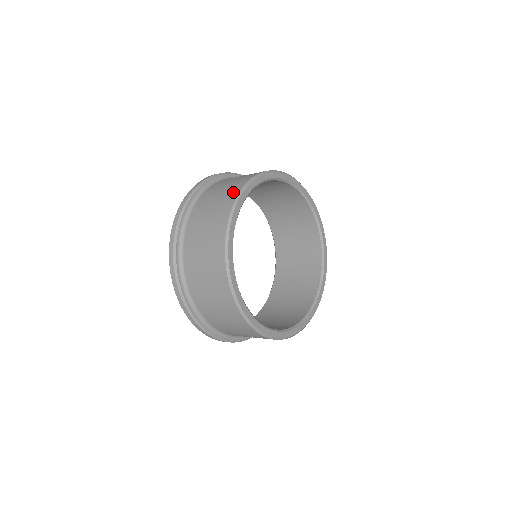
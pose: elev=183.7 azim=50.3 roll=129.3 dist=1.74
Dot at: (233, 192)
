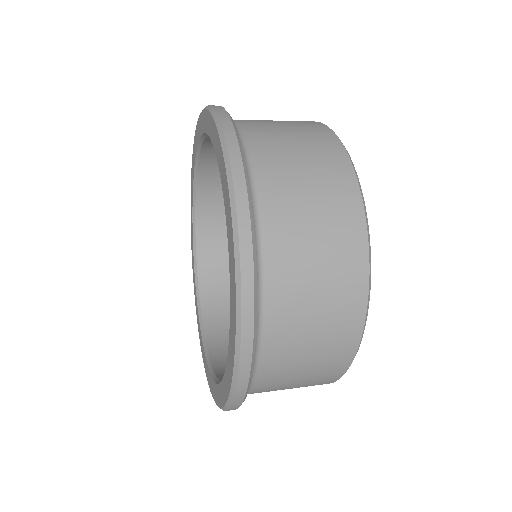
Dot at: (339, 167)
